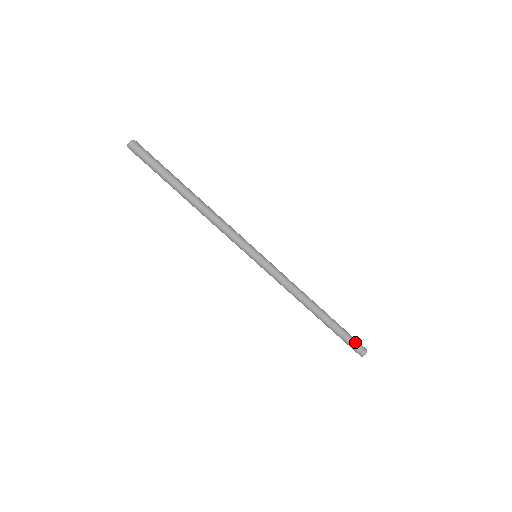
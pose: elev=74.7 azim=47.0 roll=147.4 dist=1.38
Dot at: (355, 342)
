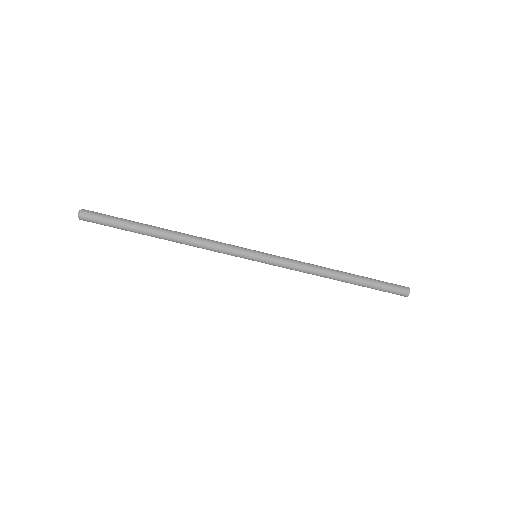
Dot at: (393, 291)
